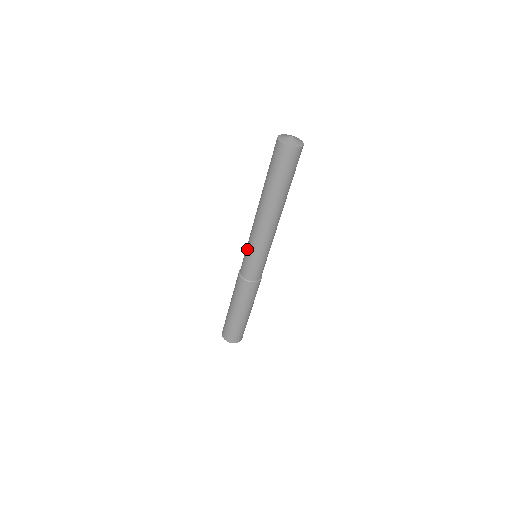
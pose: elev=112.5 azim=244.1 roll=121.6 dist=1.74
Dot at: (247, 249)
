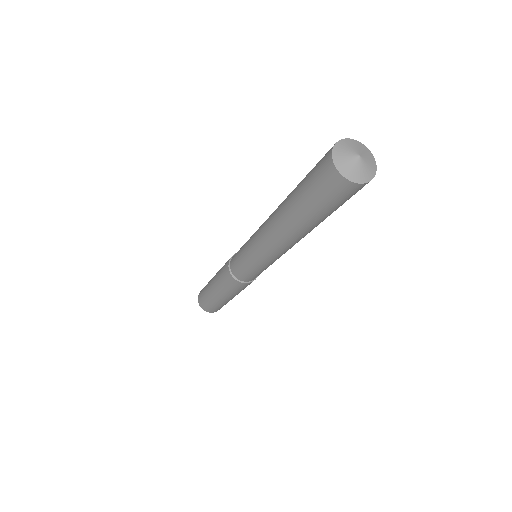
Dot at: (246, 242)
